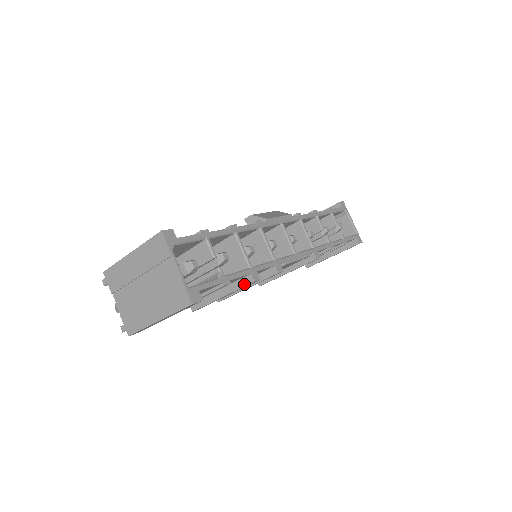
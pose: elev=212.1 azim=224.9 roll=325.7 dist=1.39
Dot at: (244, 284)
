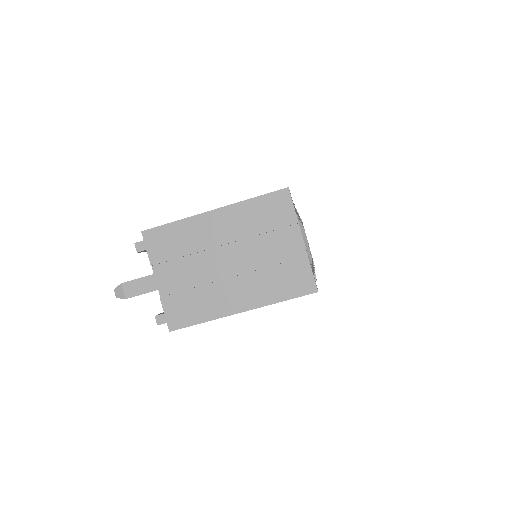
Dot at: occluded
